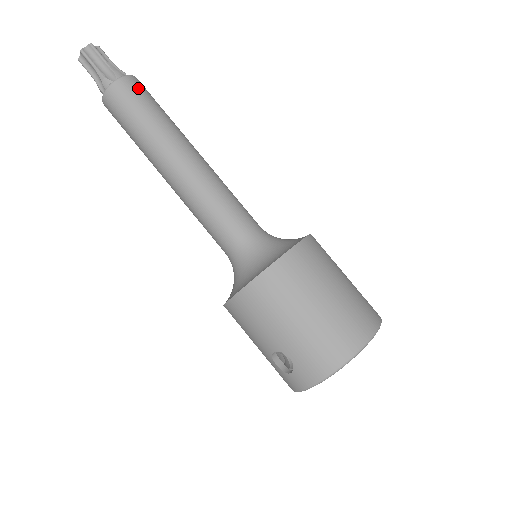
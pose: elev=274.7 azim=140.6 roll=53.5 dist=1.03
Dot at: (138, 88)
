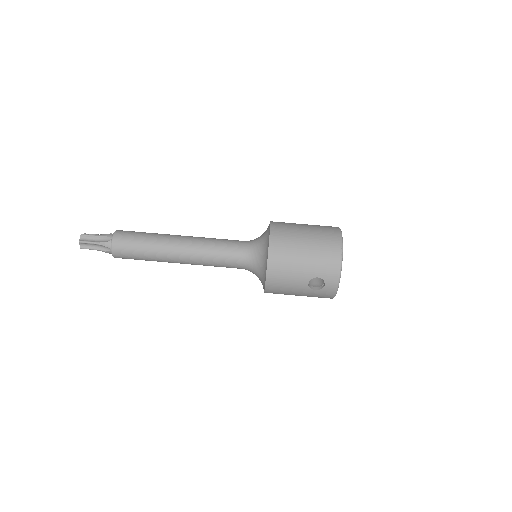
Dot at: (126, 232)
